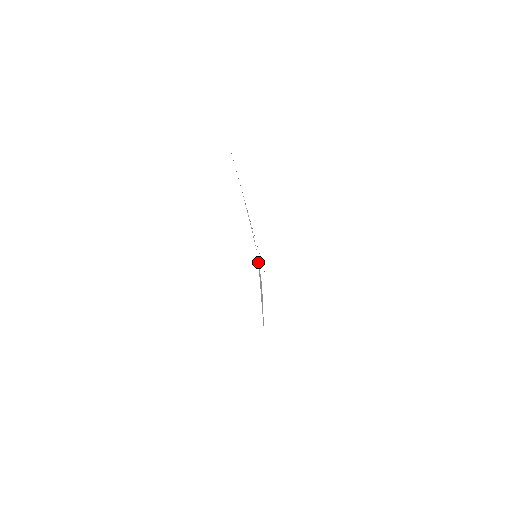
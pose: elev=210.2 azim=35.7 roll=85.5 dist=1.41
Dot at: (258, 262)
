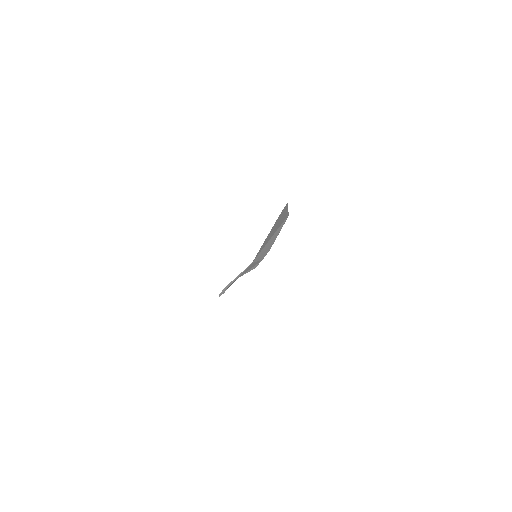
Dot at: occluded
